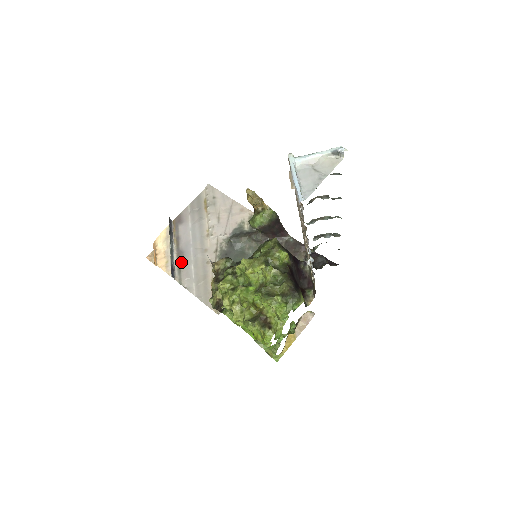
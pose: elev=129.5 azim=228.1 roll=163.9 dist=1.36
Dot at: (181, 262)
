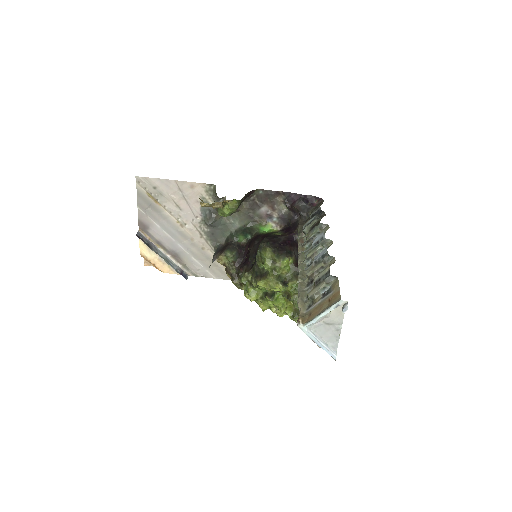
Dot at: (181, 260)
